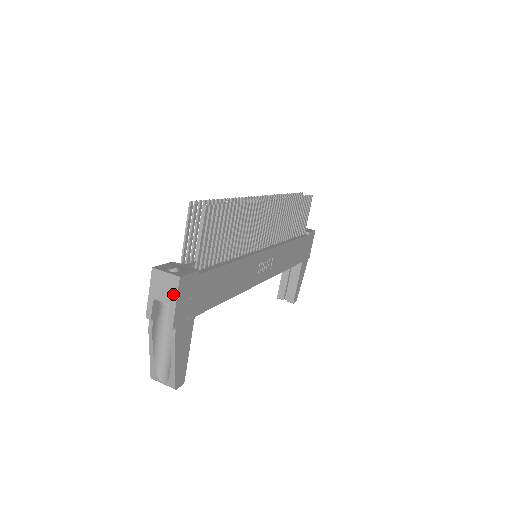
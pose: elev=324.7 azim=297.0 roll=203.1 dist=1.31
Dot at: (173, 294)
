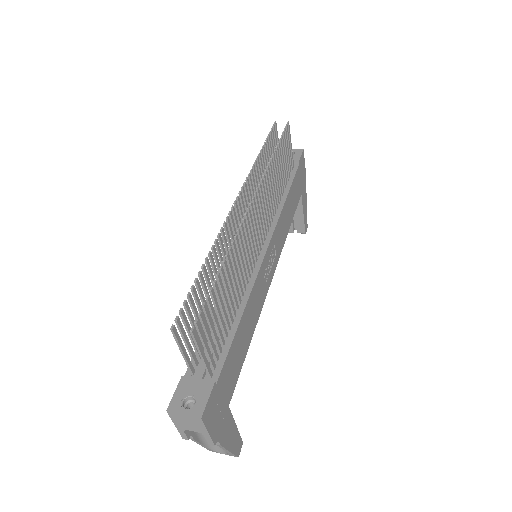
Dot at: (201, 428)
